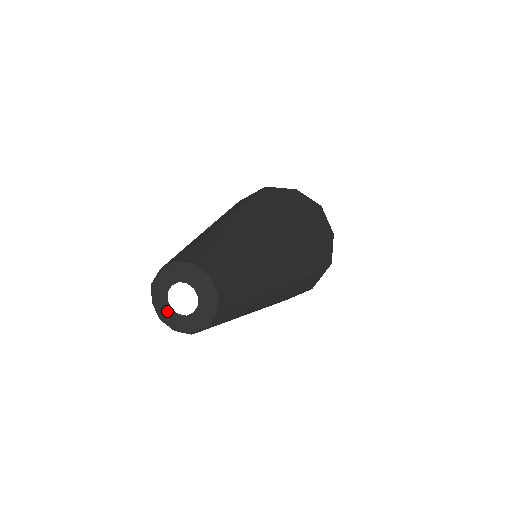
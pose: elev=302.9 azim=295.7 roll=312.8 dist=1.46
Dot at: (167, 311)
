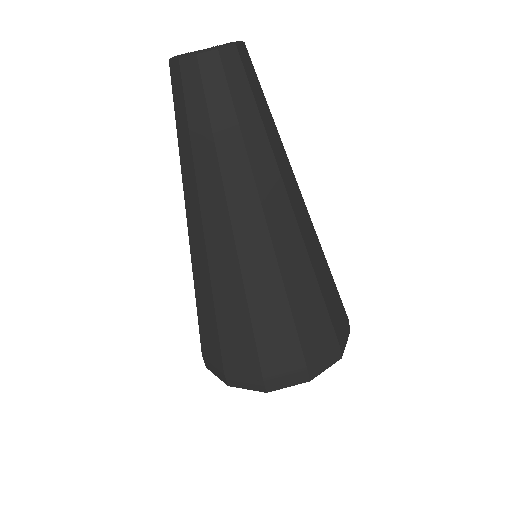
Dot at: occluded
